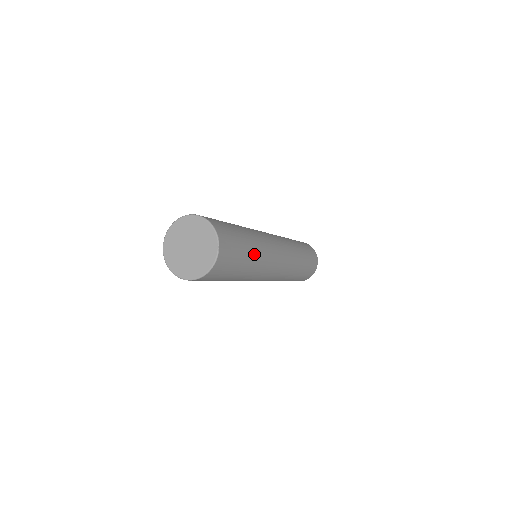
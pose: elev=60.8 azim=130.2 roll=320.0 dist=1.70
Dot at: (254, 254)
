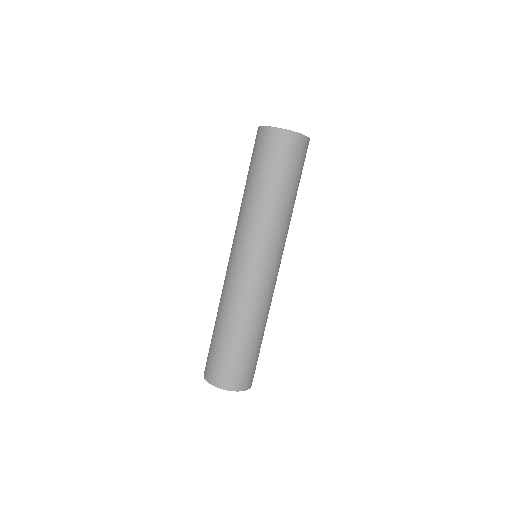
Dot at: (288, 202)
